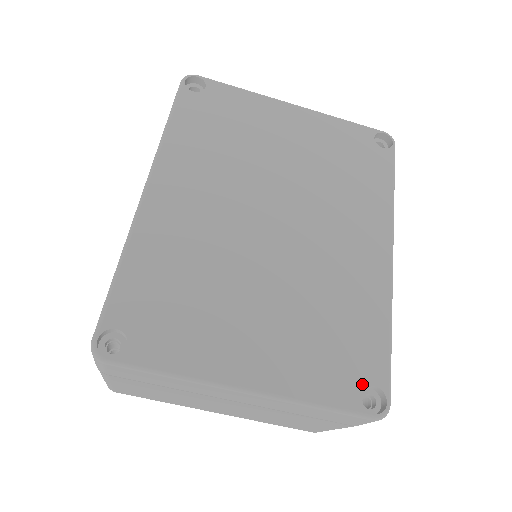
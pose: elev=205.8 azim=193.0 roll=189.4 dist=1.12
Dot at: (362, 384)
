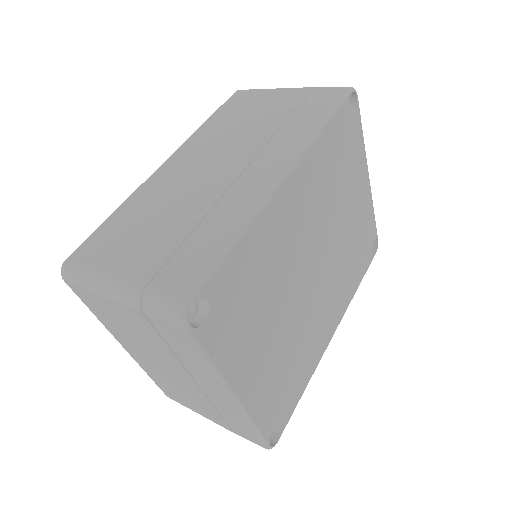
Dot at: (278, 422)
